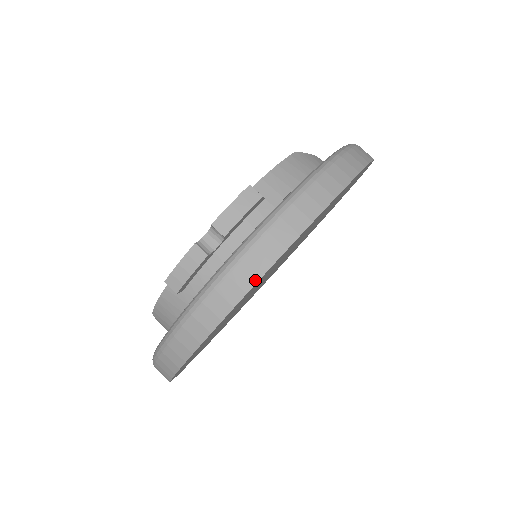
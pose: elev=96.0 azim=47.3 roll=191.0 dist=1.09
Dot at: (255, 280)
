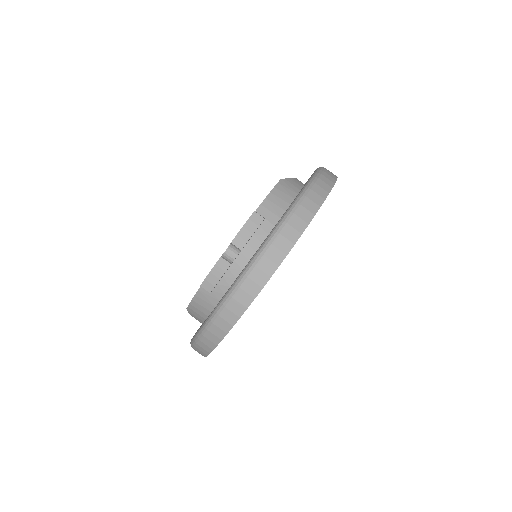
Dot at: (268, 278)
